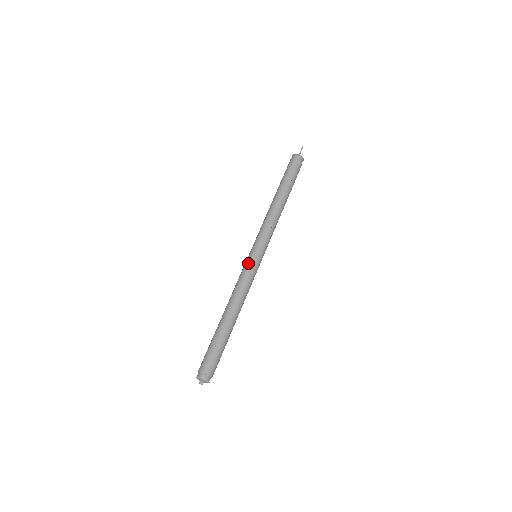
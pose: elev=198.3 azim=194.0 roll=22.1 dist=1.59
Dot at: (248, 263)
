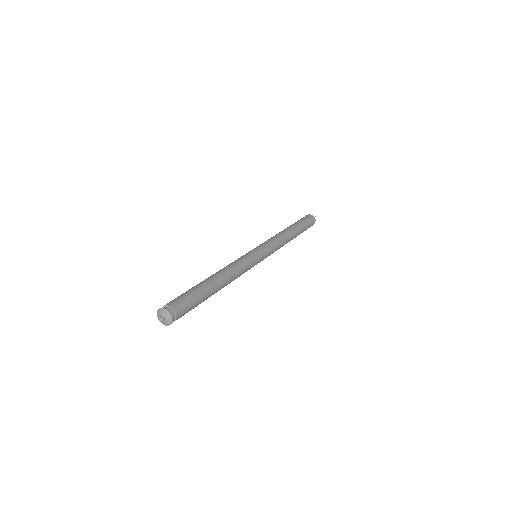
Dot at: (249, 253)
